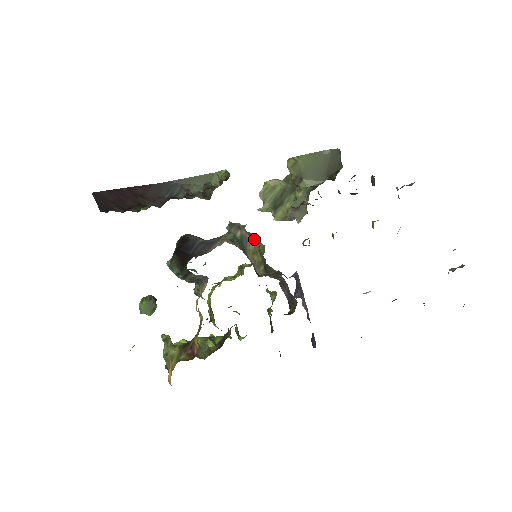
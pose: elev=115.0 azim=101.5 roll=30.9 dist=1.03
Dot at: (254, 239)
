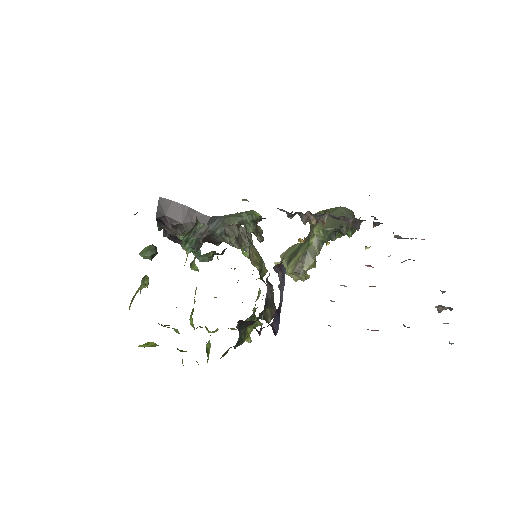
Dot at: (261, 257)
